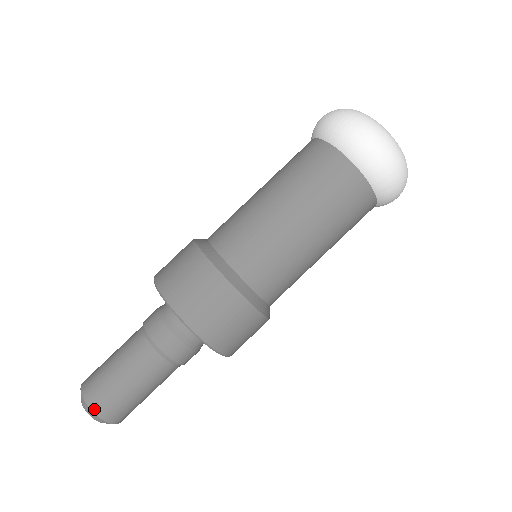
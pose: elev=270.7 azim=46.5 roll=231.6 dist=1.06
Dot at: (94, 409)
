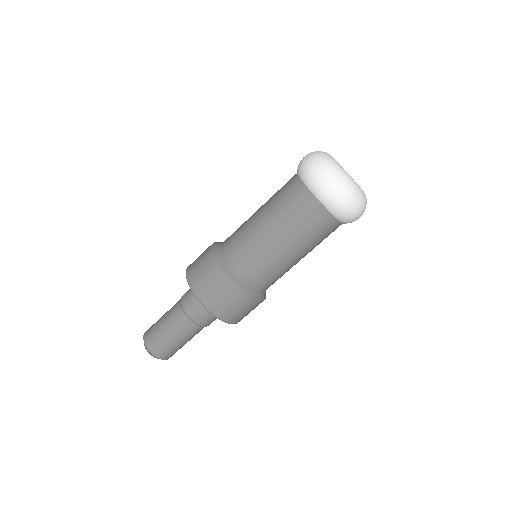
Dot at: occluded
